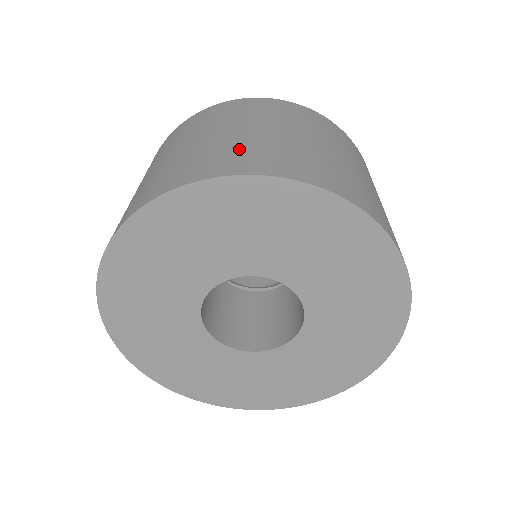
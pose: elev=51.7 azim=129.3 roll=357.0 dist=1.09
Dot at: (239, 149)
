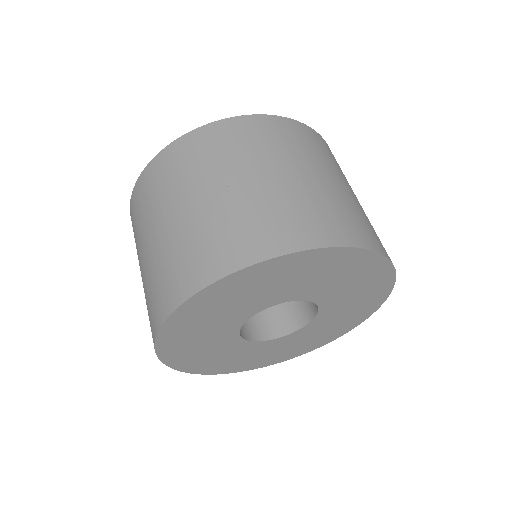
Dot at: (227, 228)
